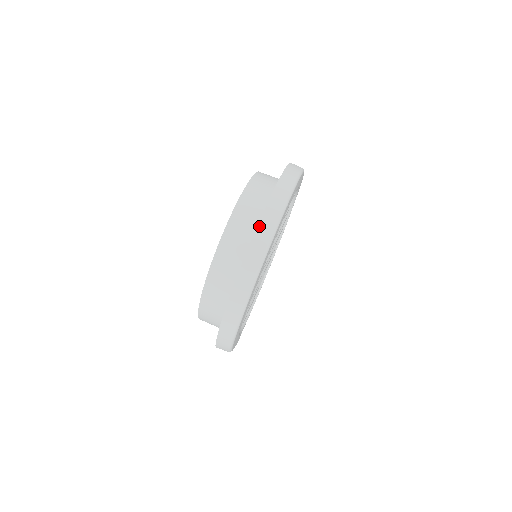
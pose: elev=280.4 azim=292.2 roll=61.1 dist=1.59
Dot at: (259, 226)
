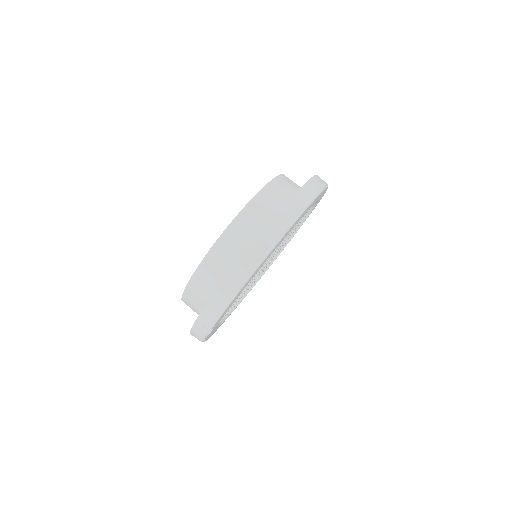
Dot at: (316, 176)
